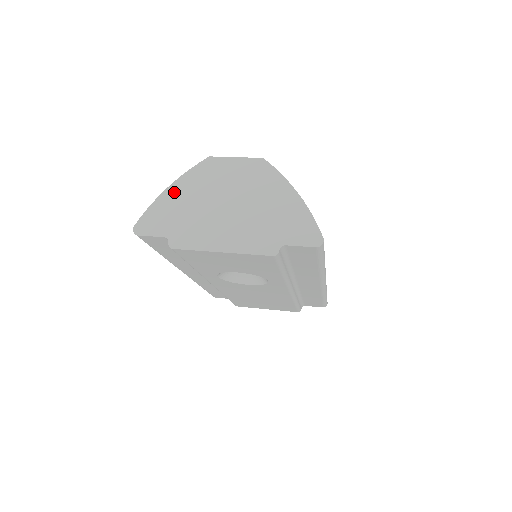
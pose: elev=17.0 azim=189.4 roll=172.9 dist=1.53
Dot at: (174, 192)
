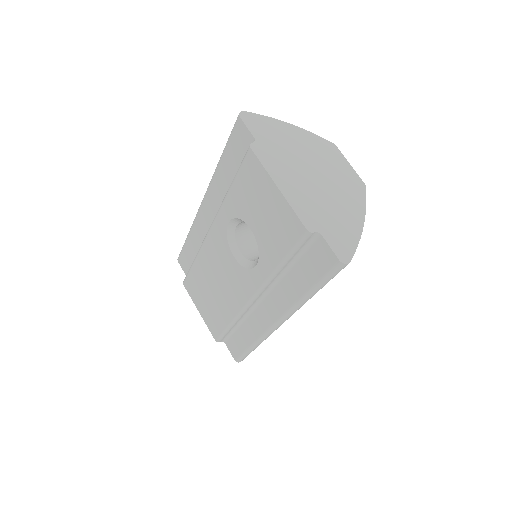
Dot at: (291, 130)
